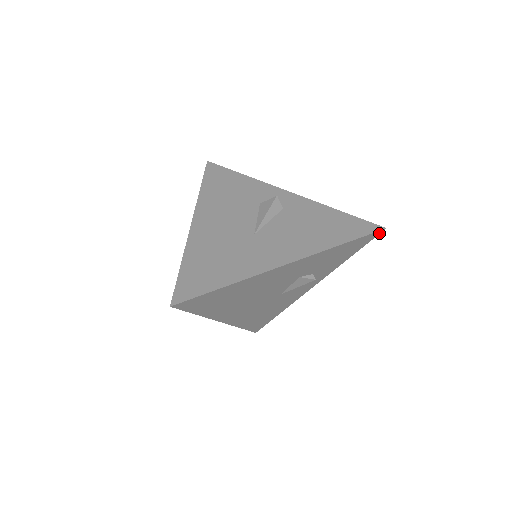
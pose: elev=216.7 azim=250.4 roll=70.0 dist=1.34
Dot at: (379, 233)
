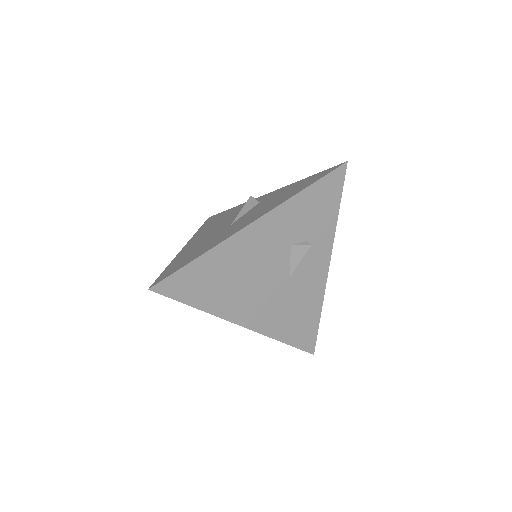
Dot at: (345, 170)
